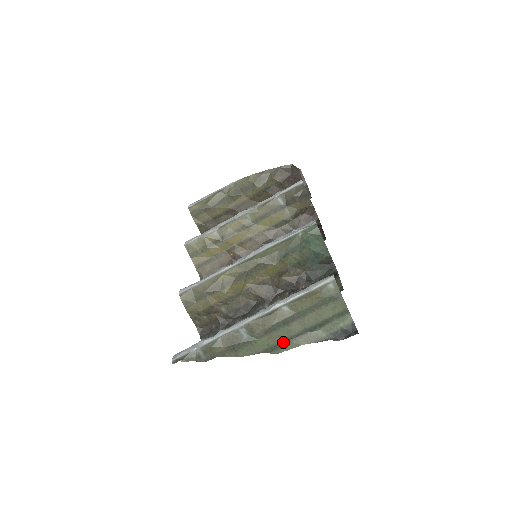
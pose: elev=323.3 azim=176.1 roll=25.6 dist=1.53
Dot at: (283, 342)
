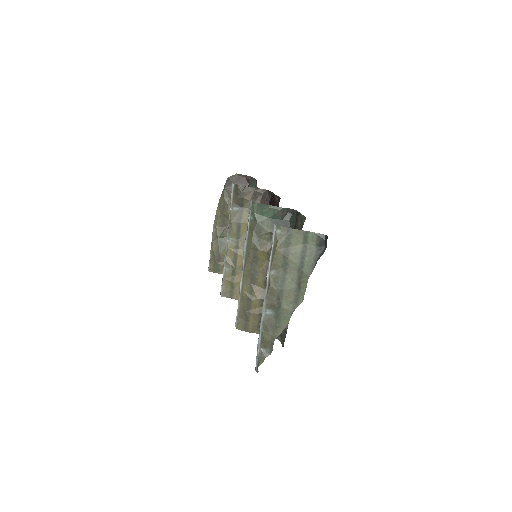
Dot at: (297, 292)
